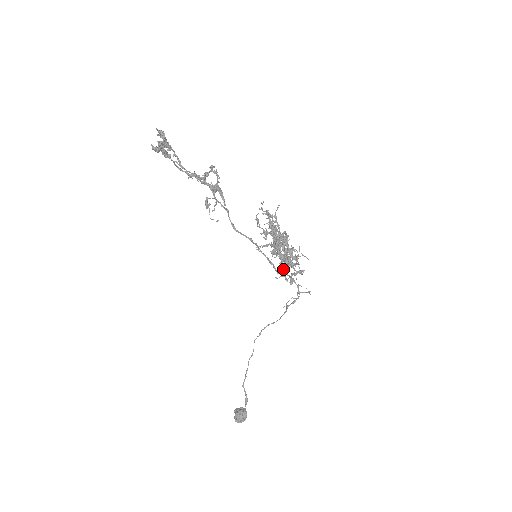
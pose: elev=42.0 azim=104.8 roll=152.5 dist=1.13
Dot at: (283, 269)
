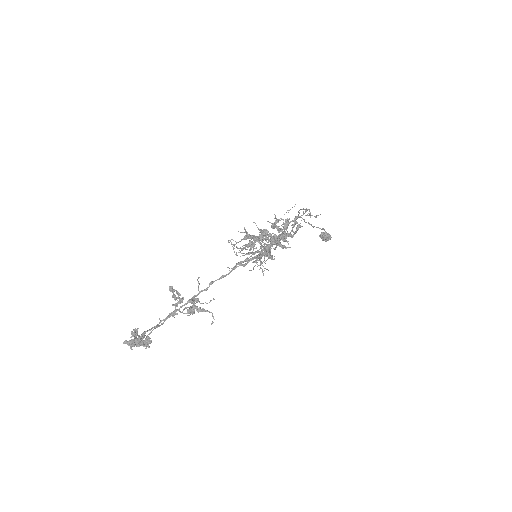
Dot at: occluded
